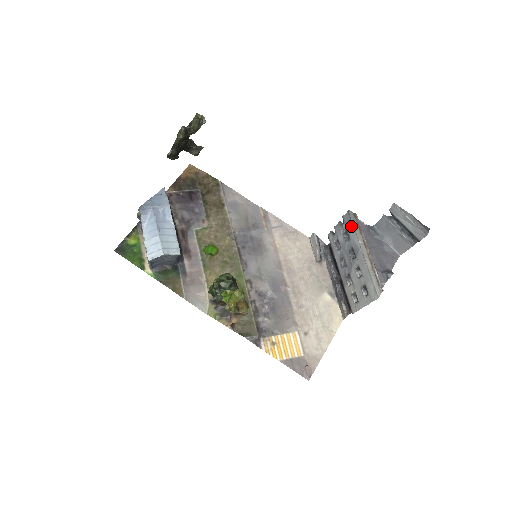
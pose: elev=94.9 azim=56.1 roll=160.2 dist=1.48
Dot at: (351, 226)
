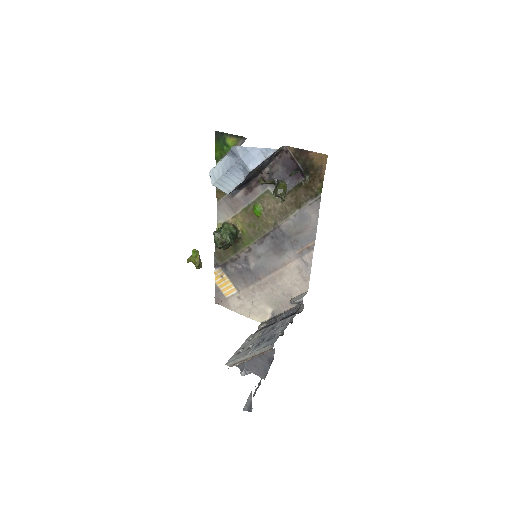
Dot at: (266, 345)
